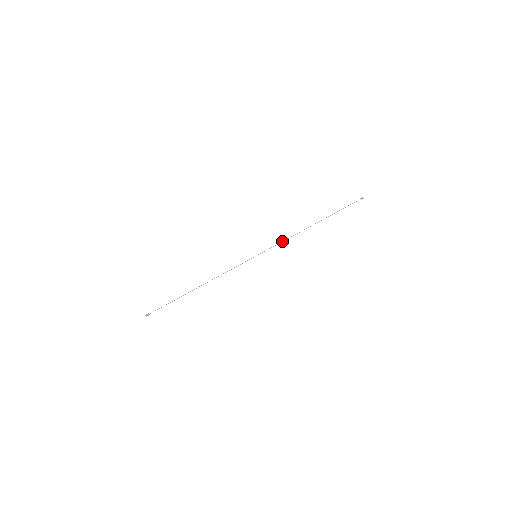
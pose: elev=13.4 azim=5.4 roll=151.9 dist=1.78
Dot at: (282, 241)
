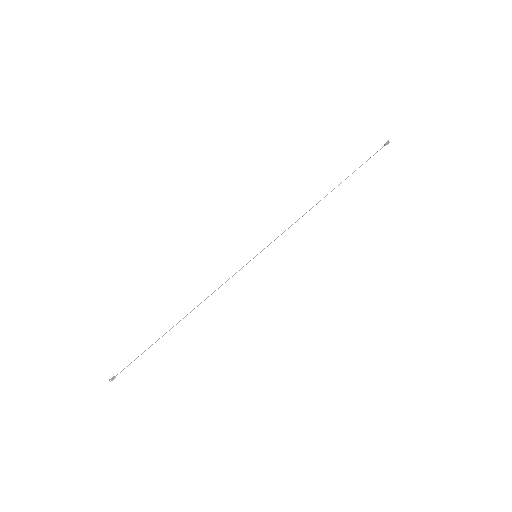
Dot at: (289, 227)
